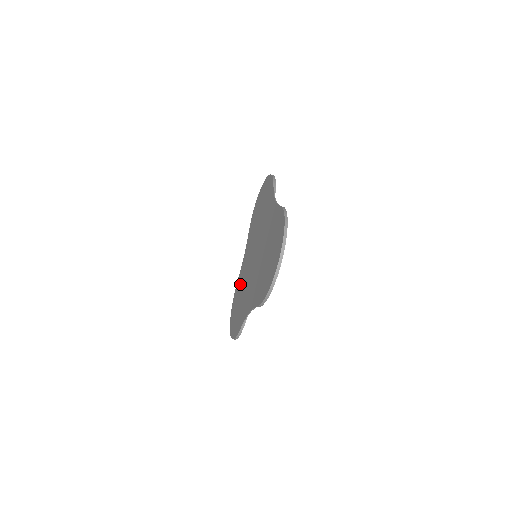
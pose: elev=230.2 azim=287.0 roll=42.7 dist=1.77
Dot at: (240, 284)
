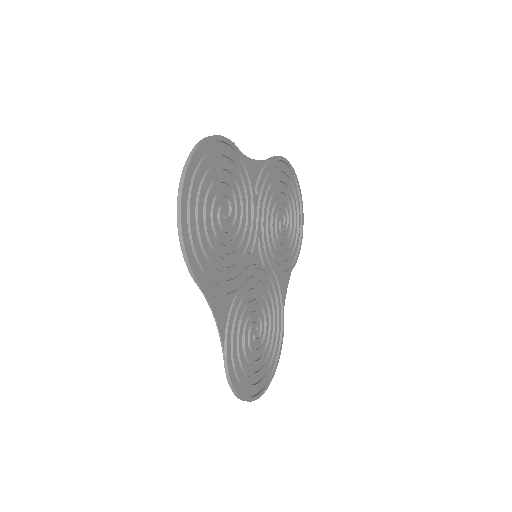
Dot at: (273, 191)
